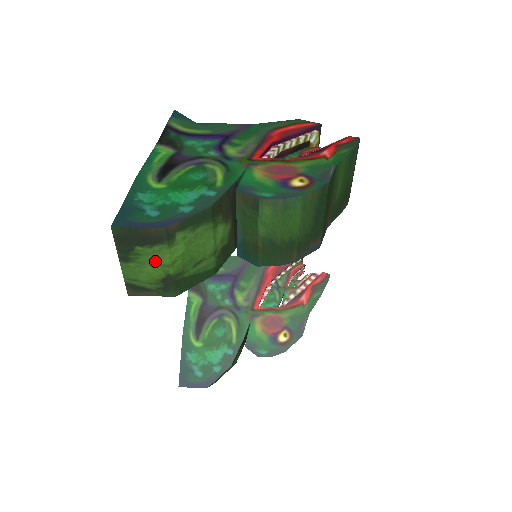
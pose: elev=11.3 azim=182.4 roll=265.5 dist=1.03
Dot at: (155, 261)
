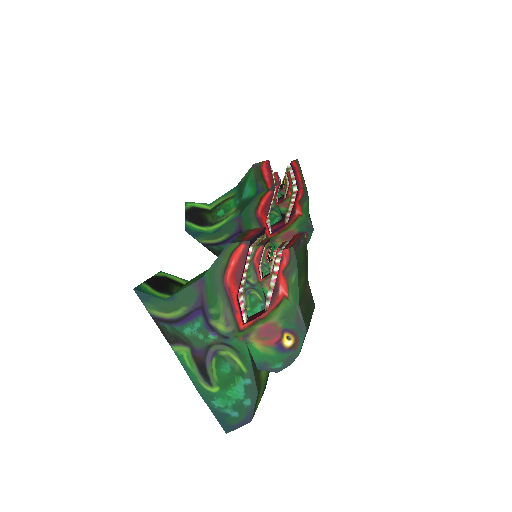
Dot at: occluded
